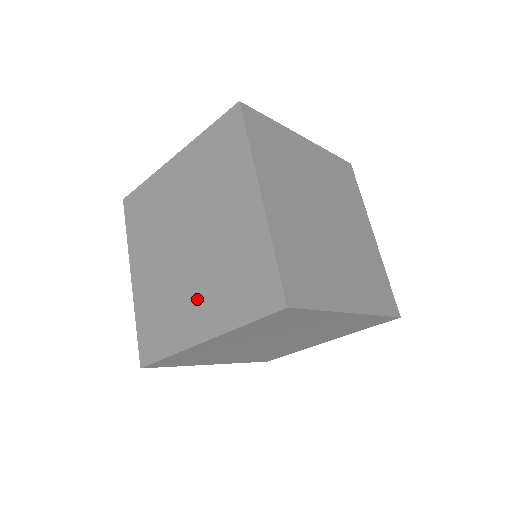
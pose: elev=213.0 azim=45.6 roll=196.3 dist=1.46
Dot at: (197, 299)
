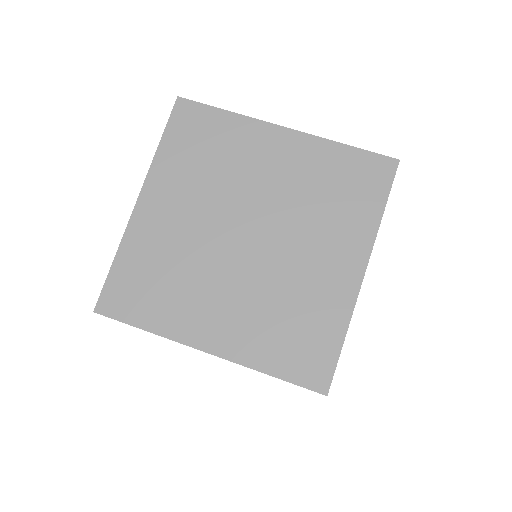
Dot at: occluded
